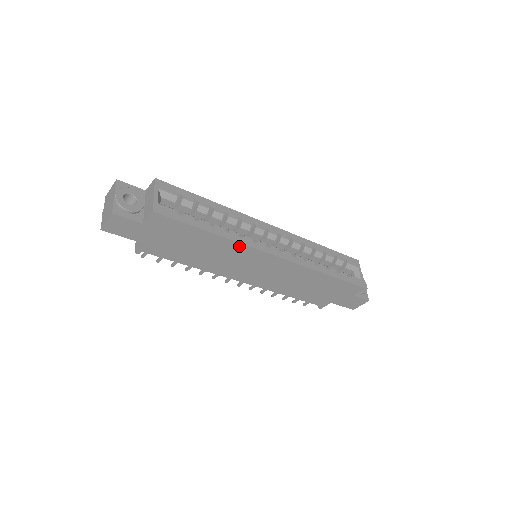
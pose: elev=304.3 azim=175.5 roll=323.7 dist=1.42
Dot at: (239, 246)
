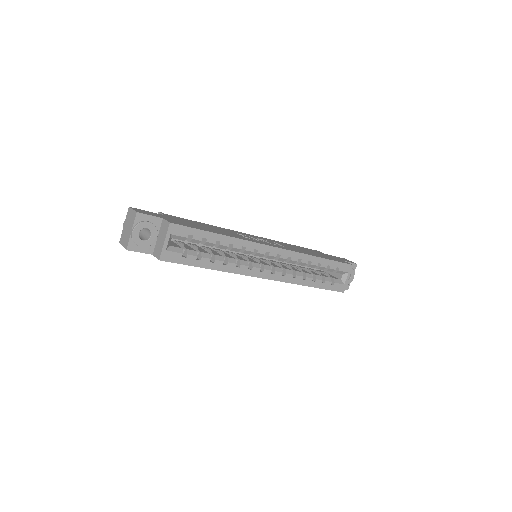
Dot at: (234, 272)
